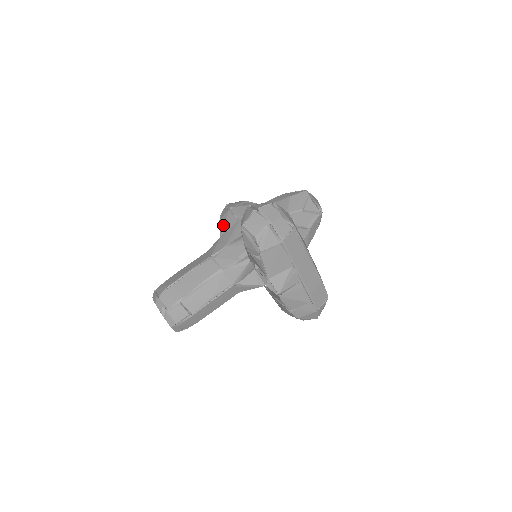
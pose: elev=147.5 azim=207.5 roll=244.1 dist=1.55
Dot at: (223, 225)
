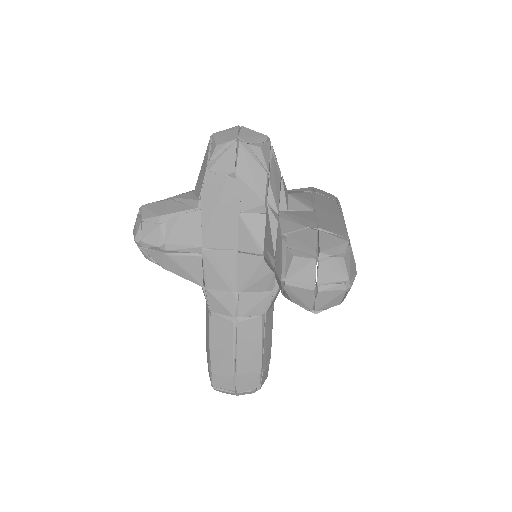
Dot at: (185, 274)
